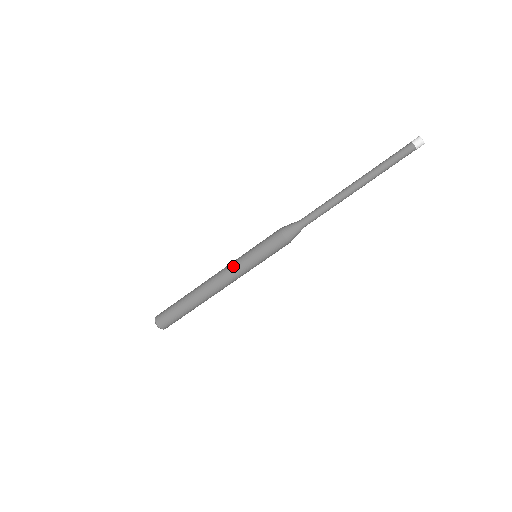
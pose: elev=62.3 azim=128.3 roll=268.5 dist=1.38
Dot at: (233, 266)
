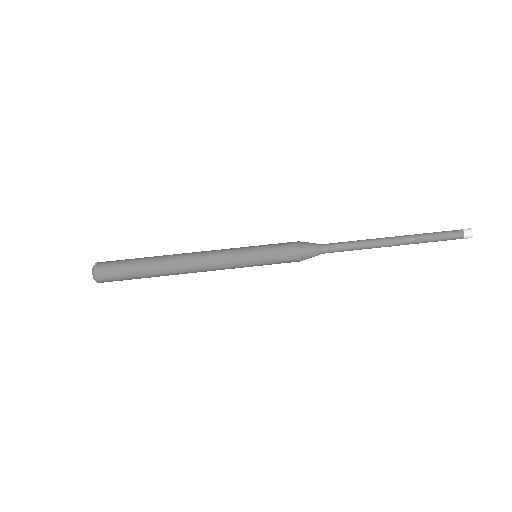
Dot at: (227, 250)
